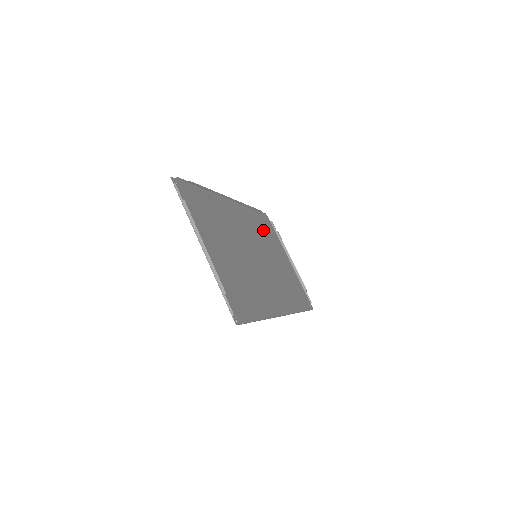
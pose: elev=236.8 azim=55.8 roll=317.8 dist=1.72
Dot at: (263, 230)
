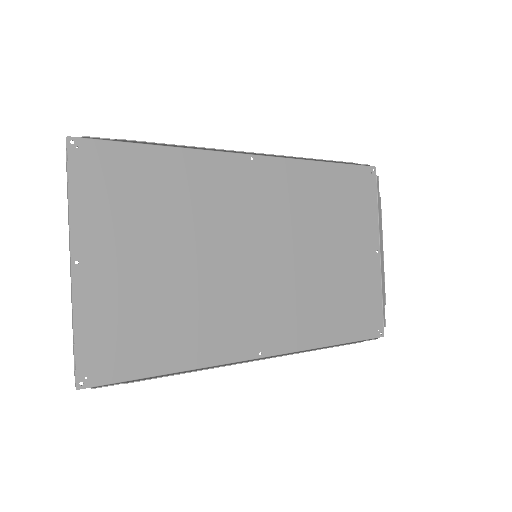
Dot at: (331, 200)
